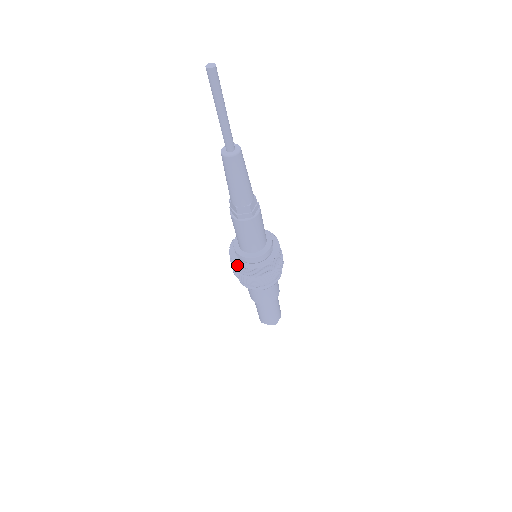
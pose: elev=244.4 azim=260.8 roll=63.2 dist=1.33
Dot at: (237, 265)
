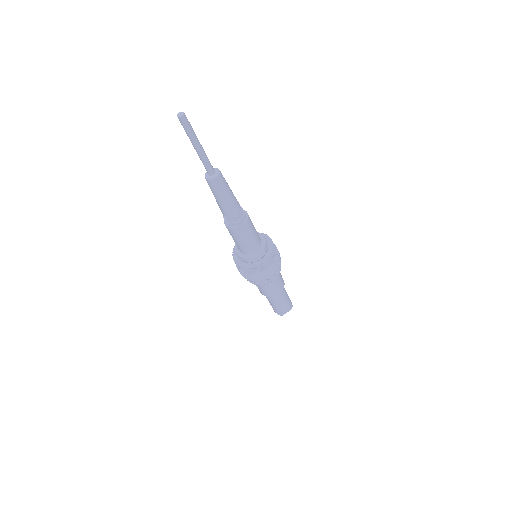
Dot at: (255, 267)
